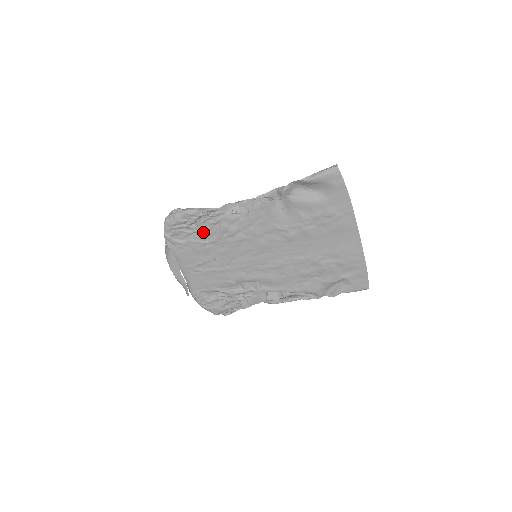
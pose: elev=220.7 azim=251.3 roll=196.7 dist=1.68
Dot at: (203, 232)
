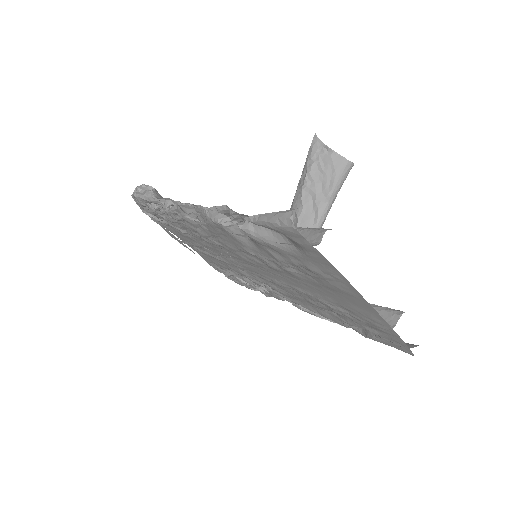
Dot at: (174, 222)
